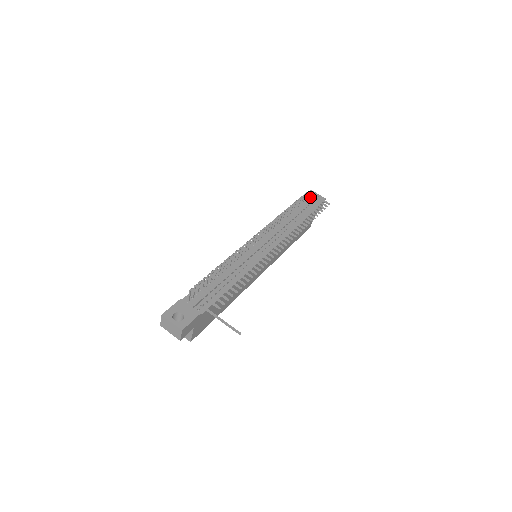
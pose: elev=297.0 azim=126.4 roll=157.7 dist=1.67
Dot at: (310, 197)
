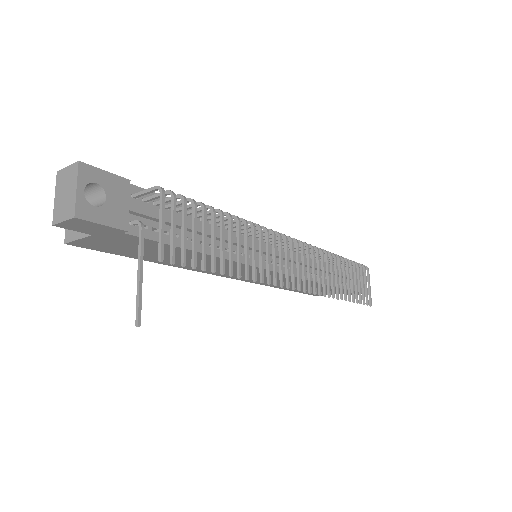
Dot at: (365, 275)
